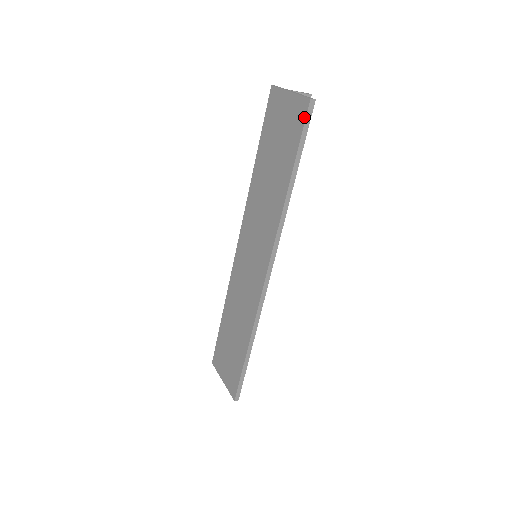
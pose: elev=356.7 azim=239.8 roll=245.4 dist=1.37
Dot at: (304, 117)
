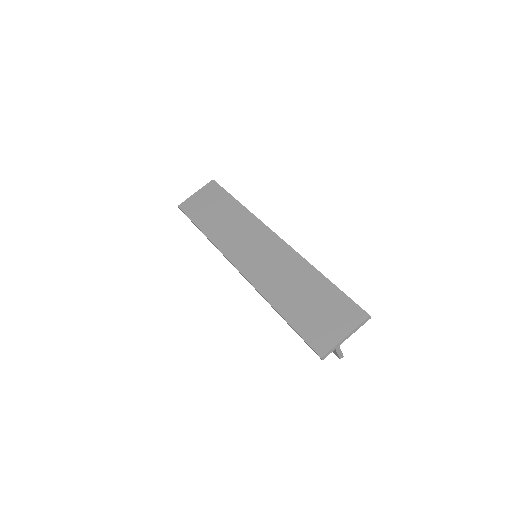
Dot at: (217, 184)
